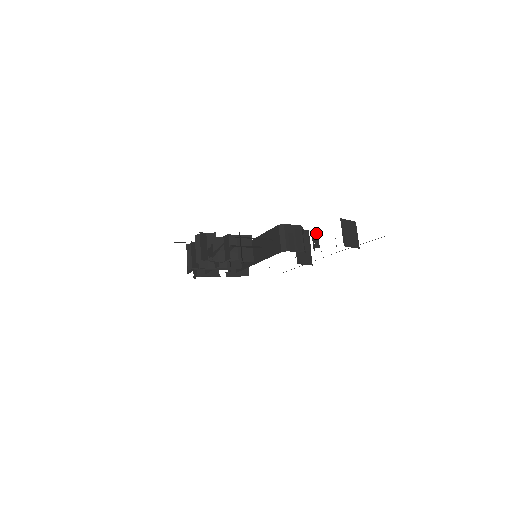
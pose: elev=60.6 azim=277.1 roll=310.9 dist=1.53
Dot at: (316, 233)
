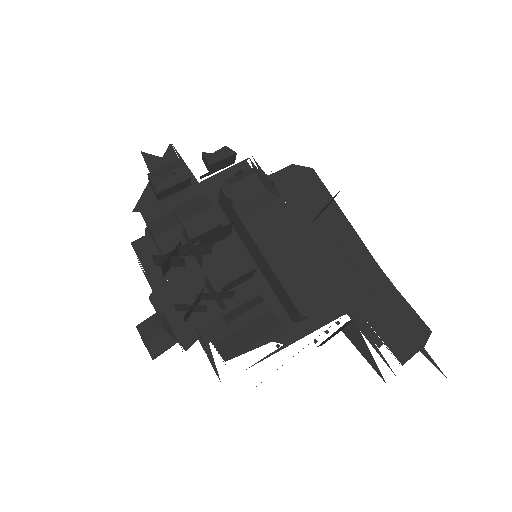
Dot at: occluded
